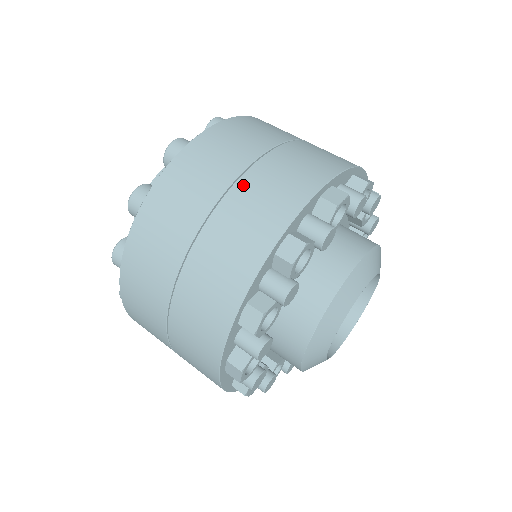
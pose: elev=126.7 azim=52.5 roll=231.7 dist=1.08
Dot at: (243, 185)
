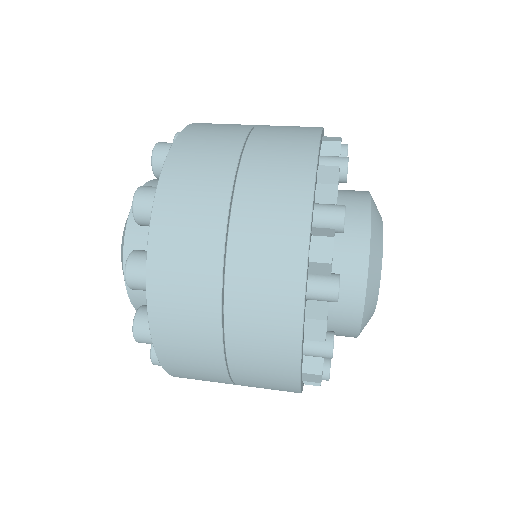
Dot at: occluded
